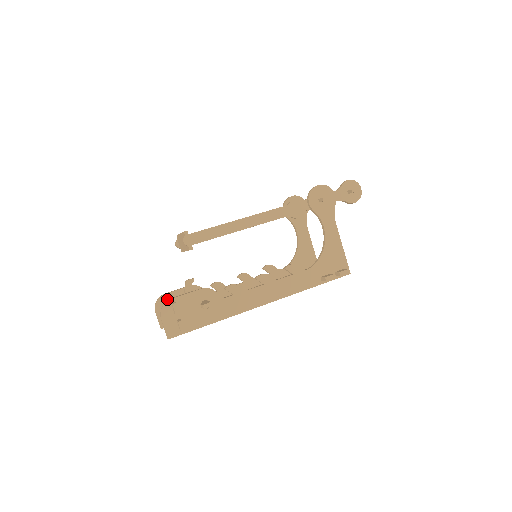
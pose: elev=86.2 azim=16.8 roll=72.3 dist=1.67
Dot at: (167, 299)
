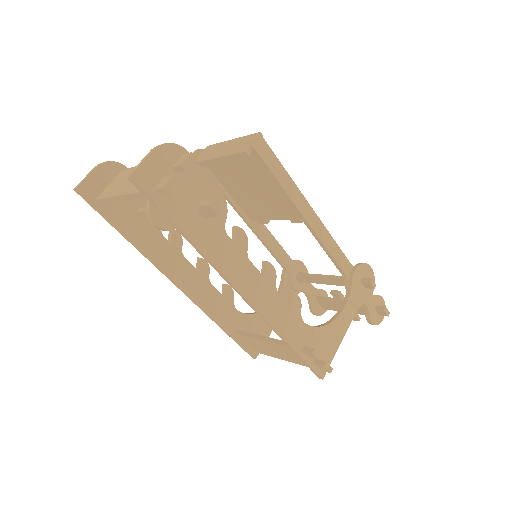
Dot at: occluded
